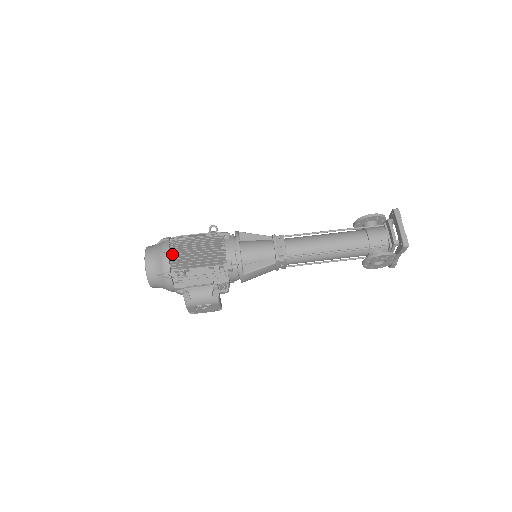
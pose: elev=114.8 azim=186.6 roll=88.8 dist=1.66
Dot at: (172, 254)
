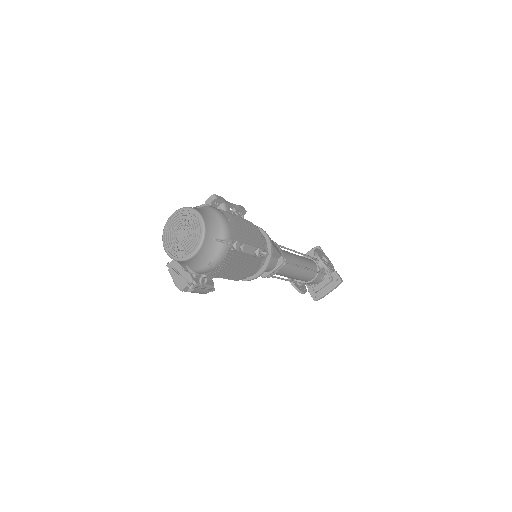
Dot at: (218, 269)
